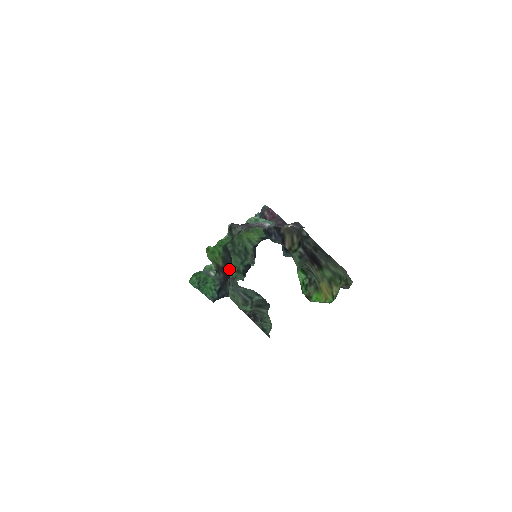
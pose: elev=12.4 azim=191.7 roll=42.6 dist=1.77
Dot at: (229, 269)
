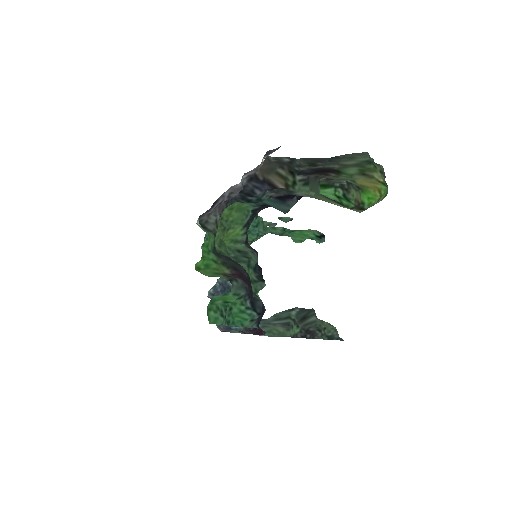
Dot at: (242, 271)
